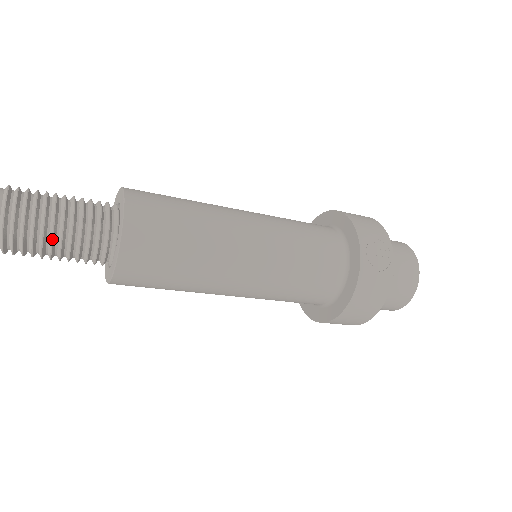
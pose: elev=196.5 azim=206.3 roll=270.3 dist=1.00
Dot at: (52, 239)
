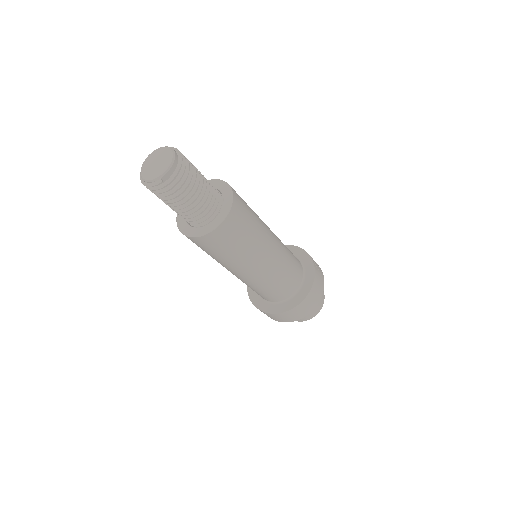
Dot at: (199, 184)
